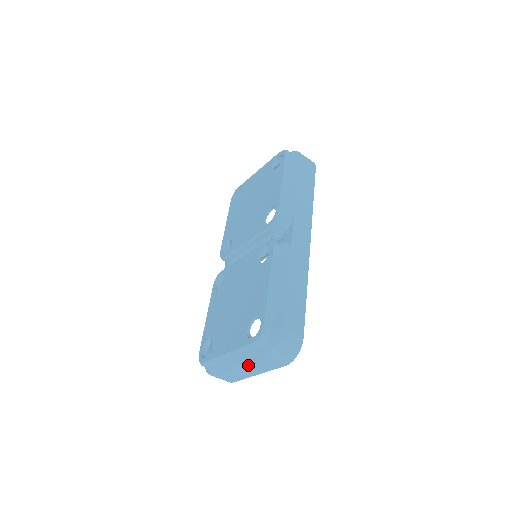
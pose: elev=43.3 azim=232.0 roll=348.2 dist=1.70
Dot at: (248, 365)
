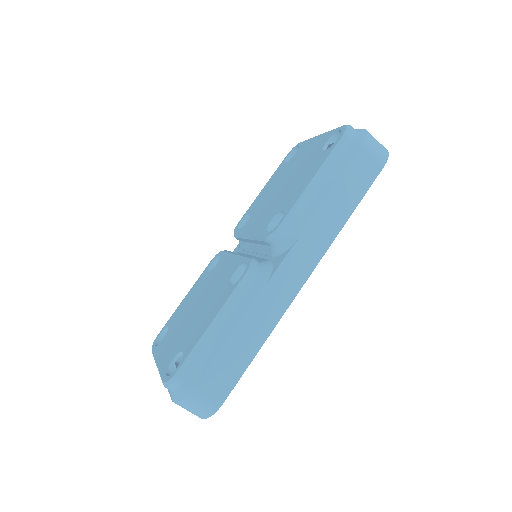
Dot at: occluded
